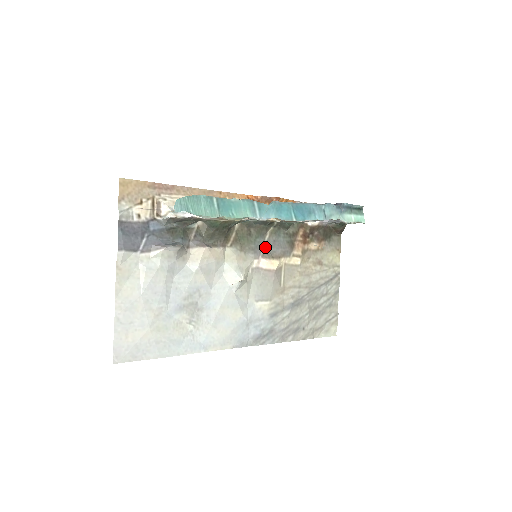
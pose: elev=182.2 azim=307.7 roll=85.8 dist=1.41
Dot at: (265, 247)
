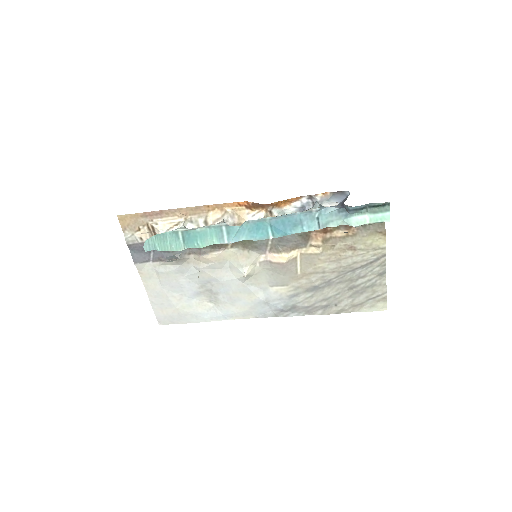
Dot at: (272, 243)
